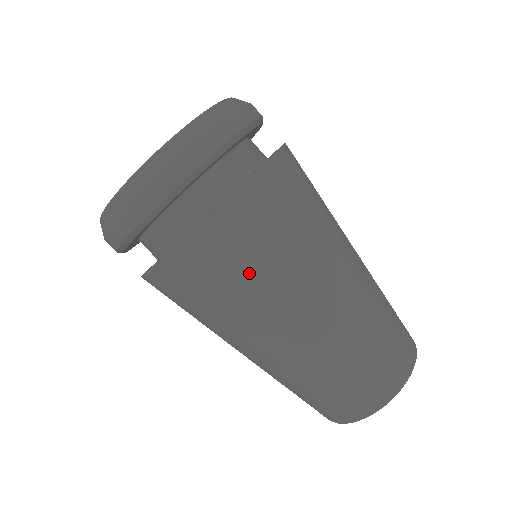
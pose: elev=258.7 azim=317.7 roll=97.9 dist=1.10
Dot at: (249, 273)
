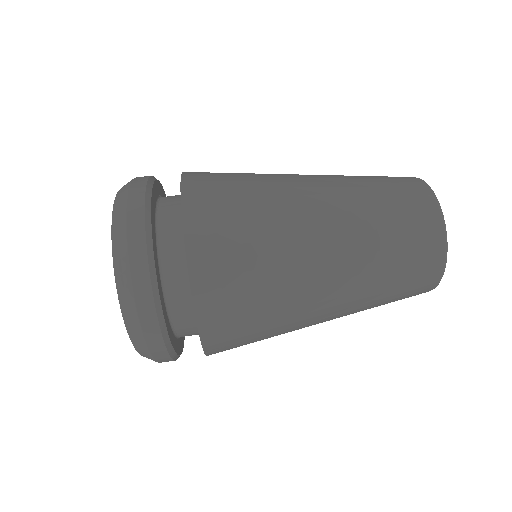
Dot at: (258, 285)
